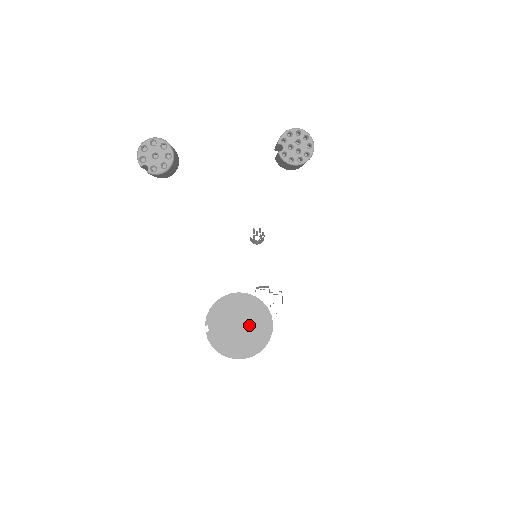
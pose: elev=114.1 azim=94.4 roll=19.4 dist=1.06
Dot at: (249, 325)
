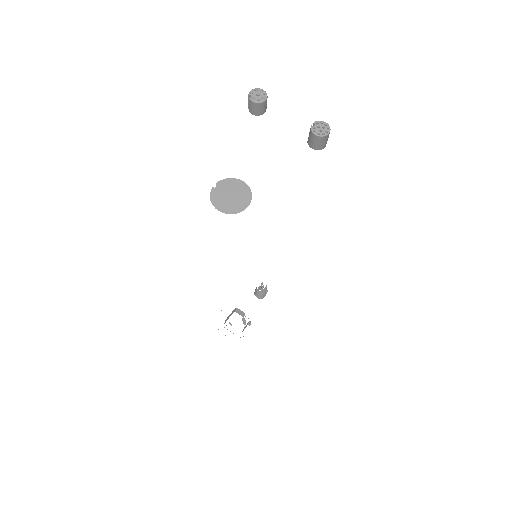
Dot at: (236, 199)
